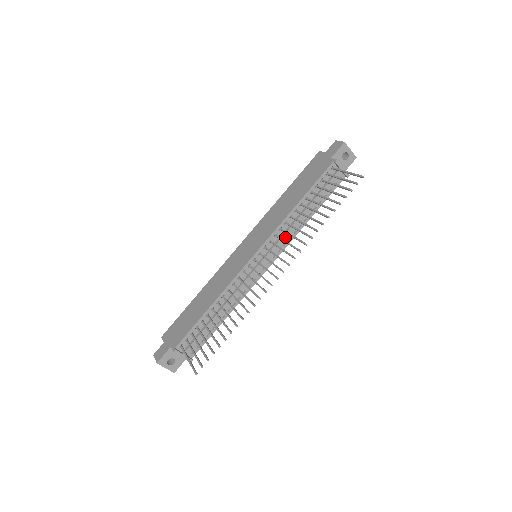
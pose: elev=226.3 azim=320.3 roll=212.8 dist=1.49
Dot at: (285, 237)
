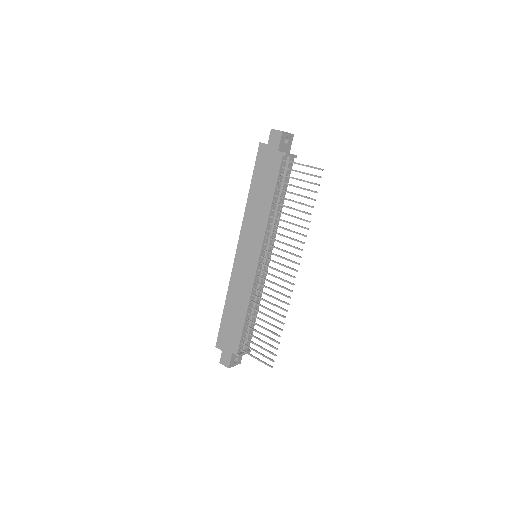
Dot at: (273, 233)
